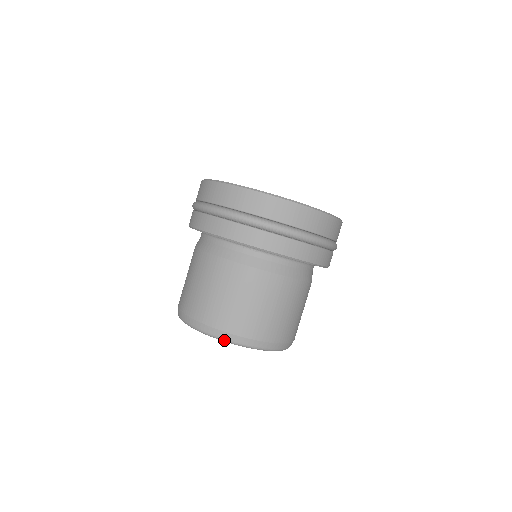
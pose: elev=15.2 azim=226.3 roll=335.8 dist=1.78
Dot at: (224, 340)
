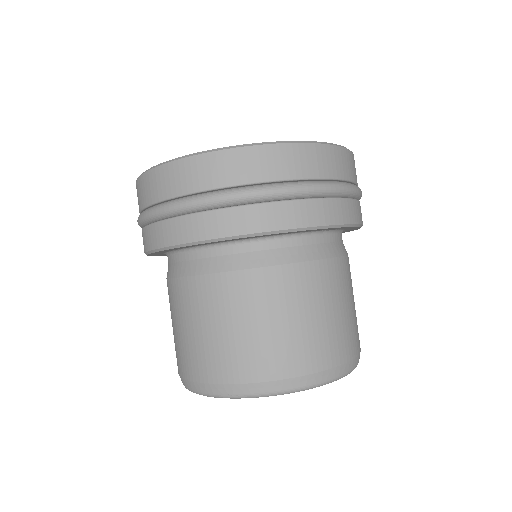
Dot at: (196, 393)
